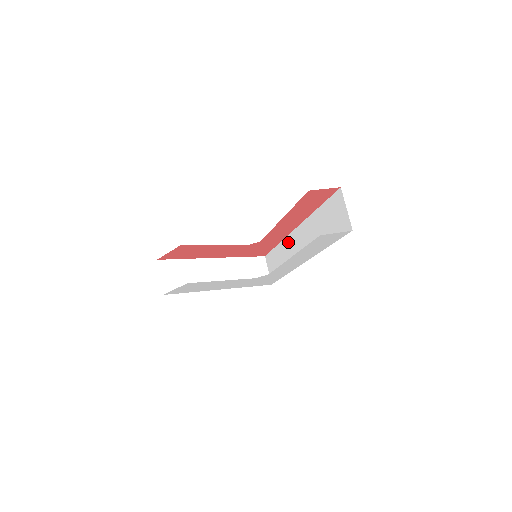
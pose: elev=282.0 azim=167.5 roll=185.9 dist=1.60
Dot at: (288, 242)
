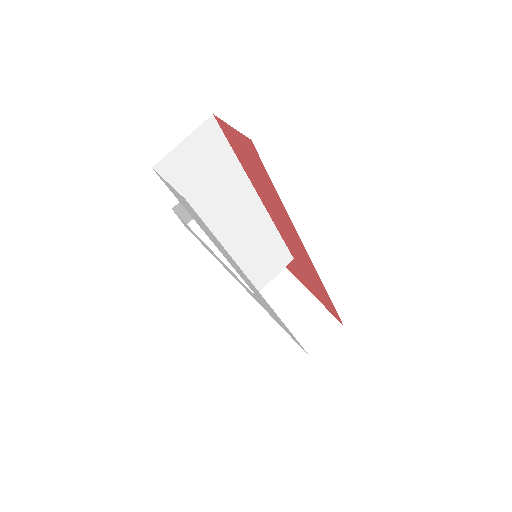
Dot at: occluded
